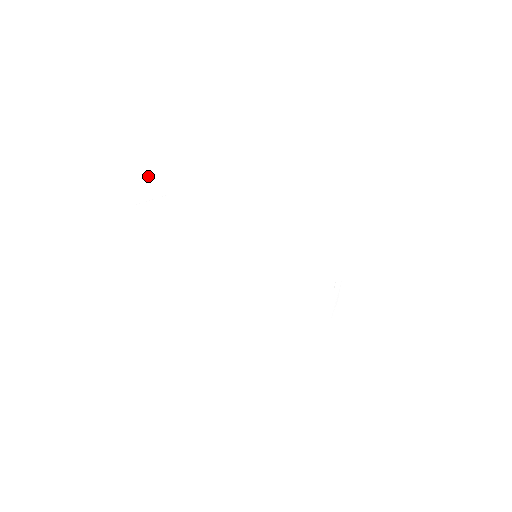
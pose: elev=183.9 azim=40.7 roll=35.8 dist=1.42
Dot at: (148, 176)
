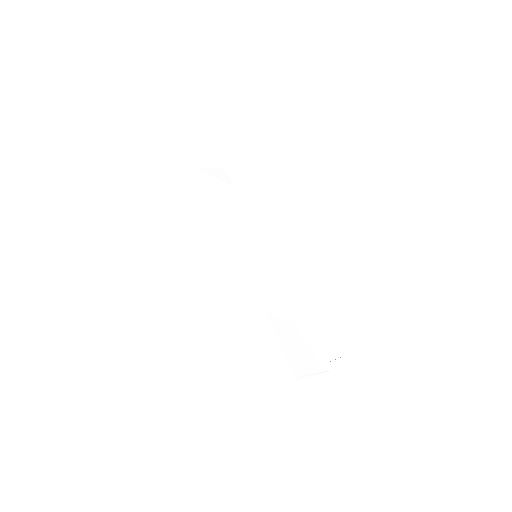
Dot at: (221, 169)
